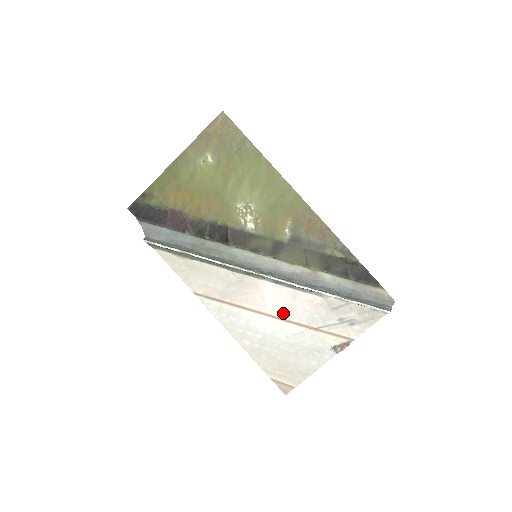
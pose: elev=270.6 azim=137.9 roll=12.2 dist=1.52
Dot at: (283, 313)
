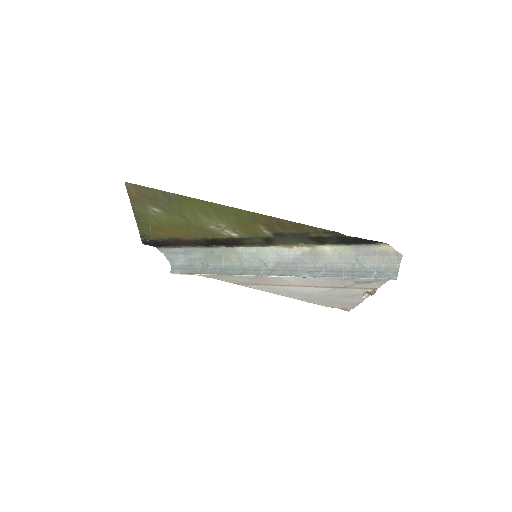
Dot at: (307, 284)
